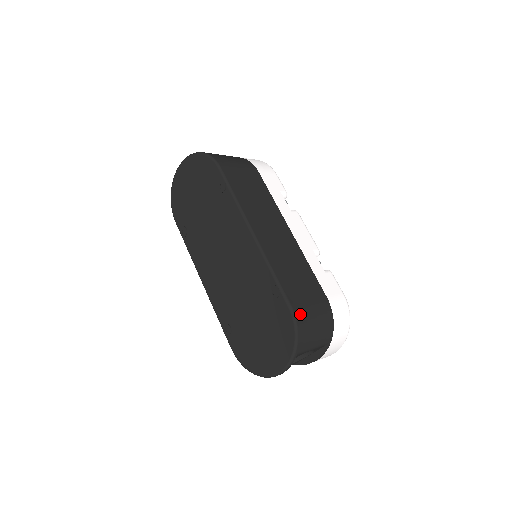
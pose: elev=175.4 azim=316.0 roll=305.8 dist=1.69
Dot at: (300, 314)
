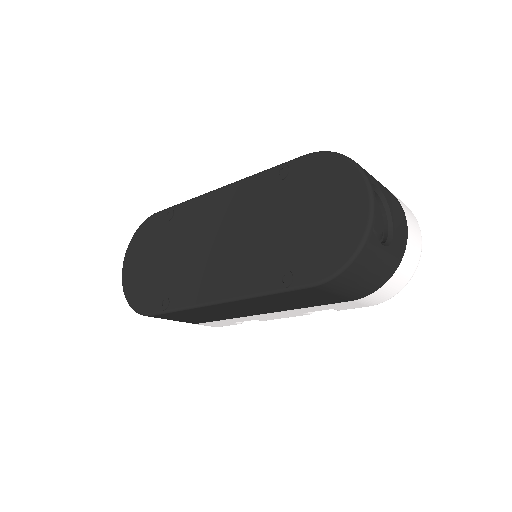
Dot at: occluded
